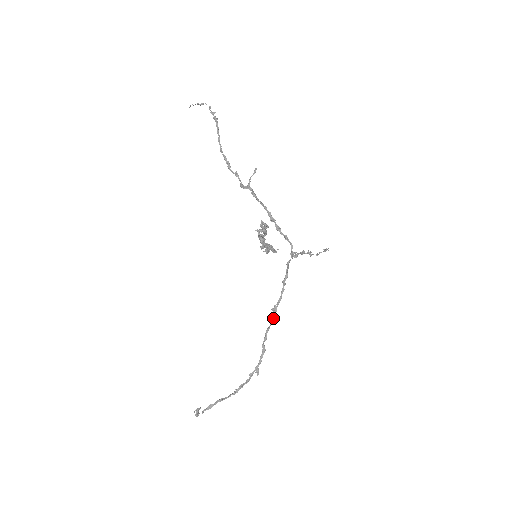
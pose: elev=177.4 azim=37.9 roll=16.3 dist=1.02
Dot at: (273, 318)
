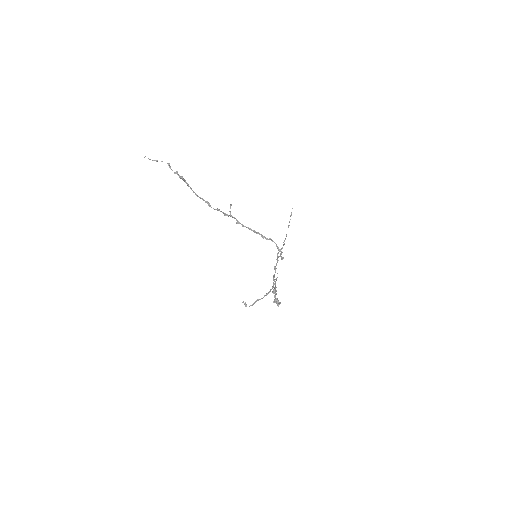
Dot at: occluded
